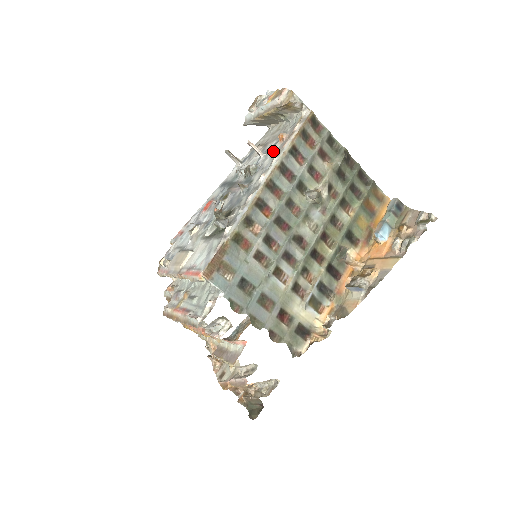
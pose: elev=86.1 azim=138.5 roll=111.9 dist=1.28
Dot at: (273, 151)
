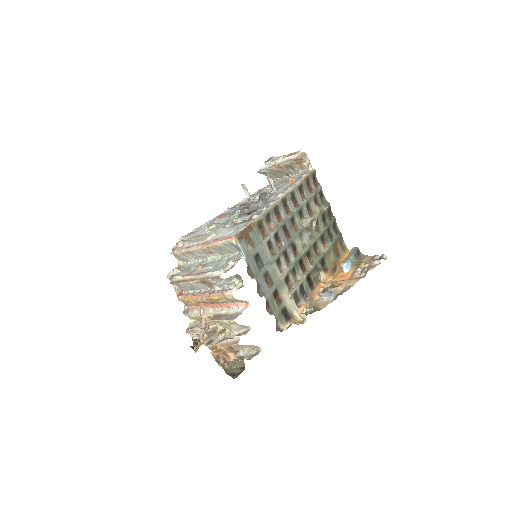
Dot at: (284, 187)
